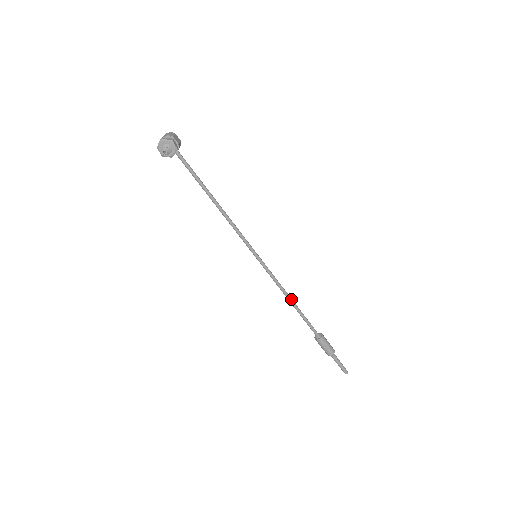
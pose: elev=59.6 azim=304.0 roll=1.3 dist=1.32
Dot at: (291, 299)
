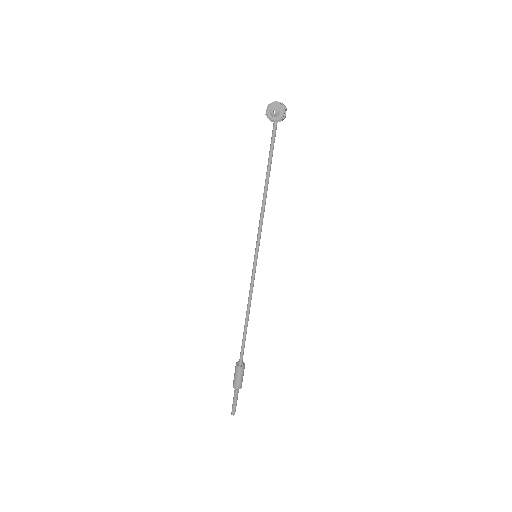
Dot at: occluded
